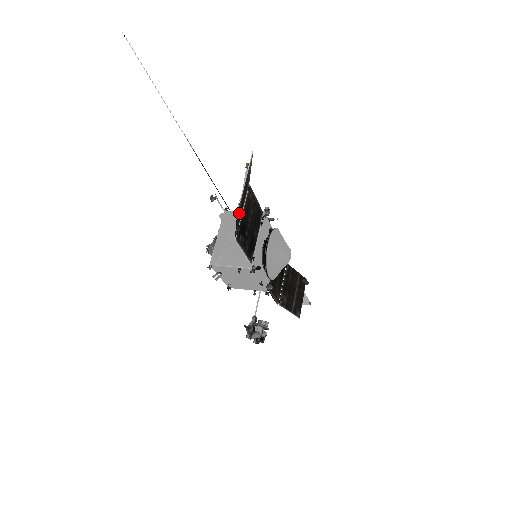
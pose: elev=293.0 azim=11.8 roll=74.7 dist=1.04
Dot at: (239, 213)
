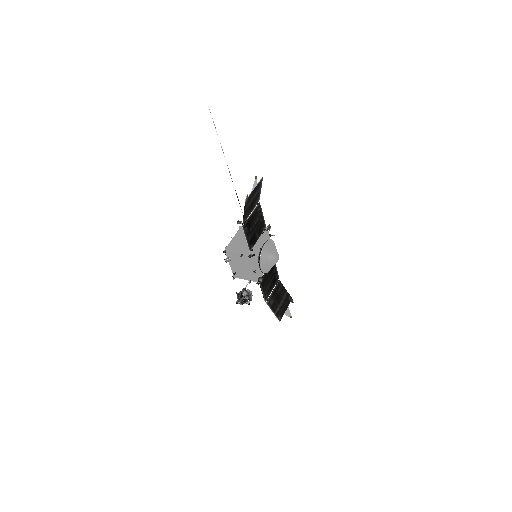
Dot at: (247, 207)
